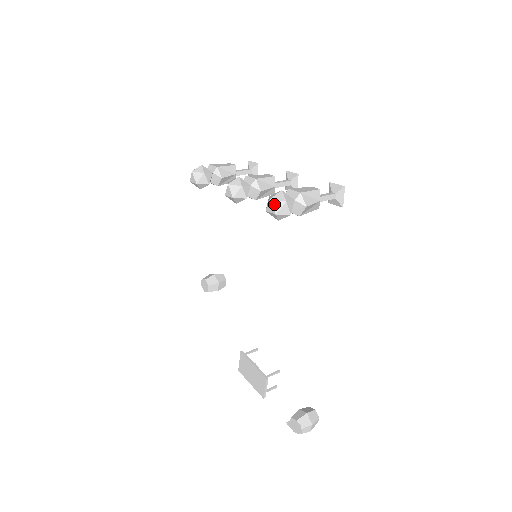
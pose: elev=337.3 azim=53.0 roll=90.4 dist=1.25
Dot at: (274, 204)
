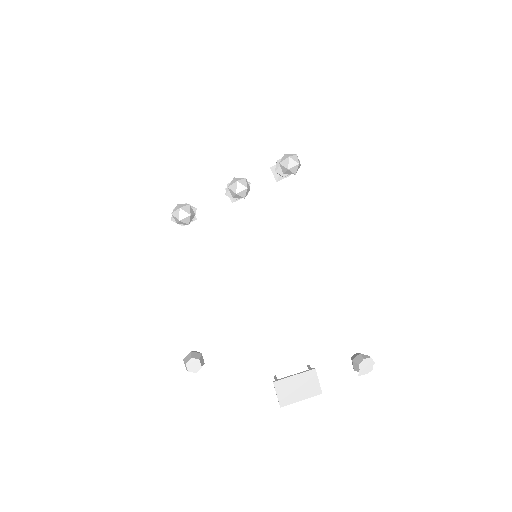
Dot at: (293, 158)
